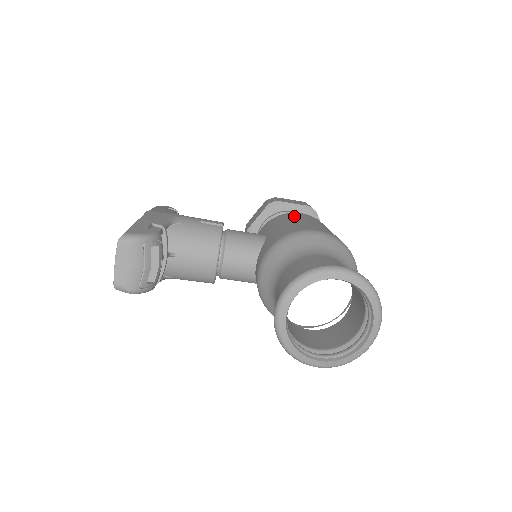
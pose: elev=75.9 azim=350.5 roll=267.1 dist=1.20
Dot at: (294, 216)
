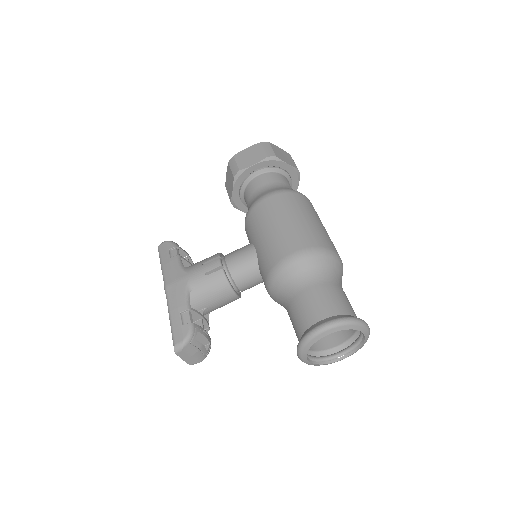
Dot at: (265, 215)
